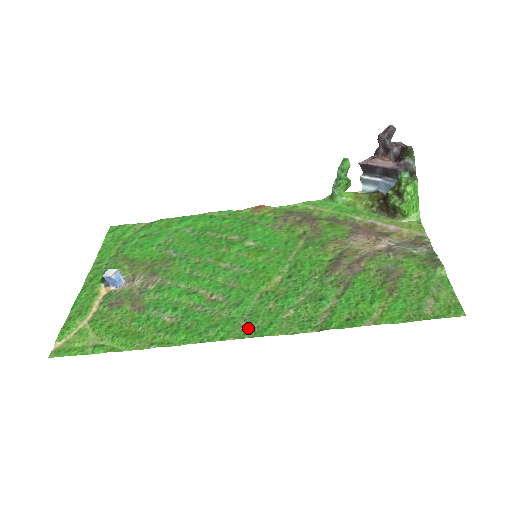
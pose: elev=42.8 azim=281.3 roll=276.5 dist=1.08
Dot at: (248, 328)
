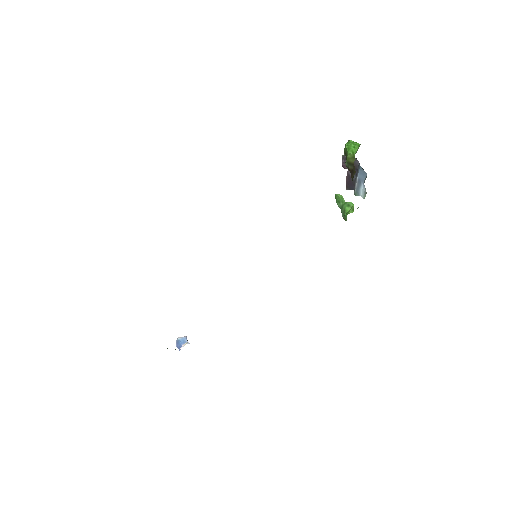
Dot at: occluded
